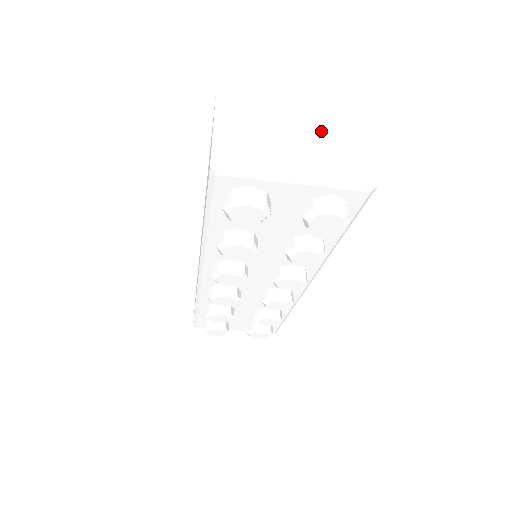
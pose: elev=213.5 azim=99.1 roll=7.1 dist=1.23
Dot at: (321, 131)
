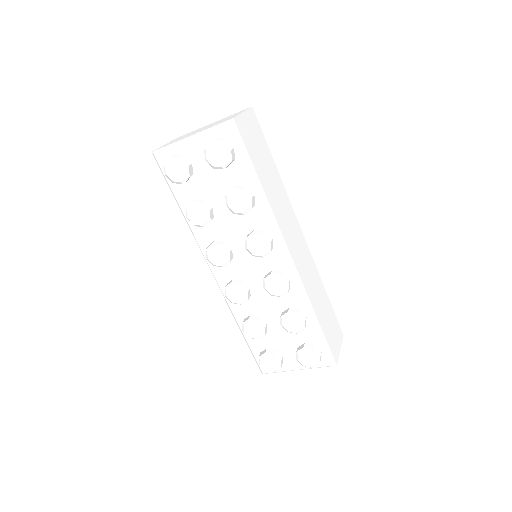
Dot at: occluded
